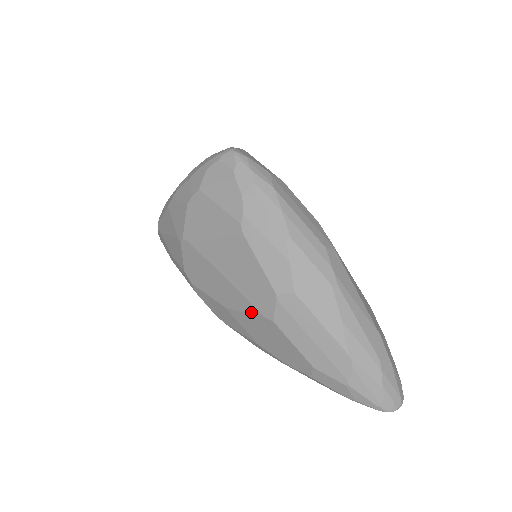
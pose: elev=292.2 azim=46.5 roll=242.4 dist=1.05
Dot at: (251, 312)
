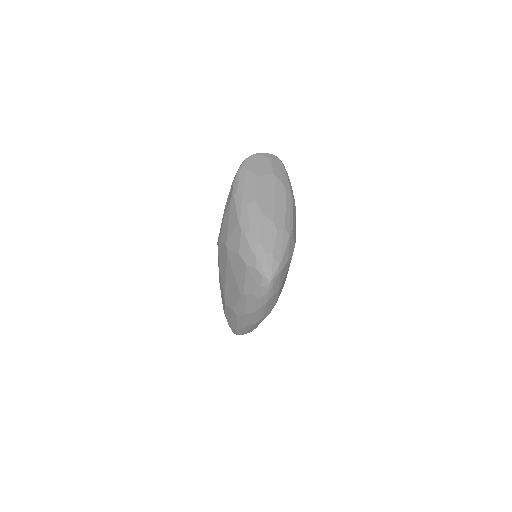
Dot at: (223, 291)
